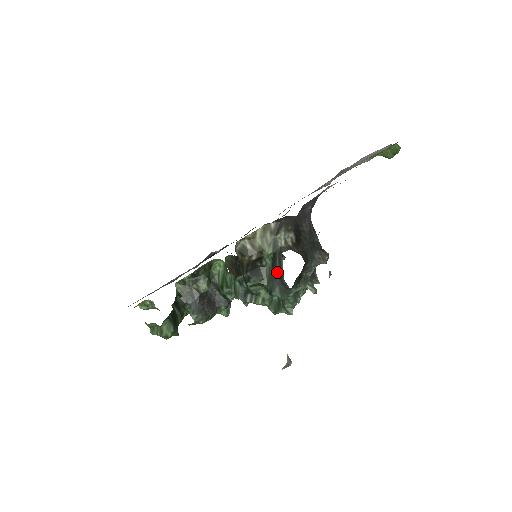
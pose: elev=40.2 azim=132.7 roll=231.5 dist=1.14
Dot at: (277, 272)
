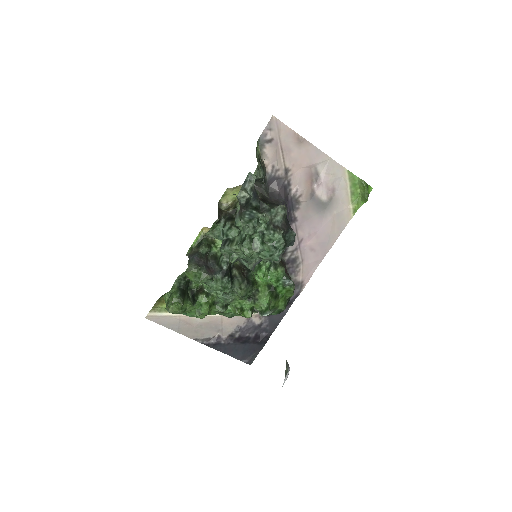
Dot at: occluded
